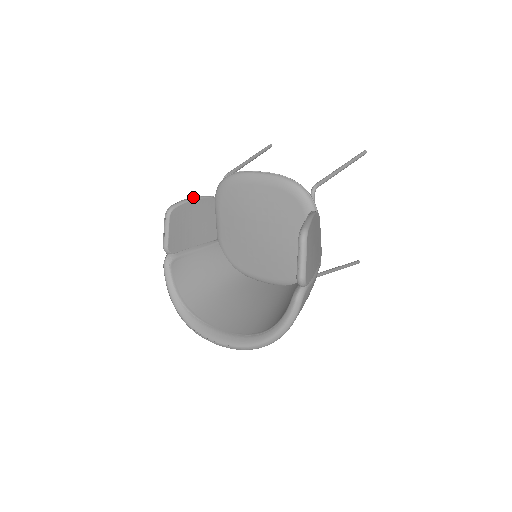
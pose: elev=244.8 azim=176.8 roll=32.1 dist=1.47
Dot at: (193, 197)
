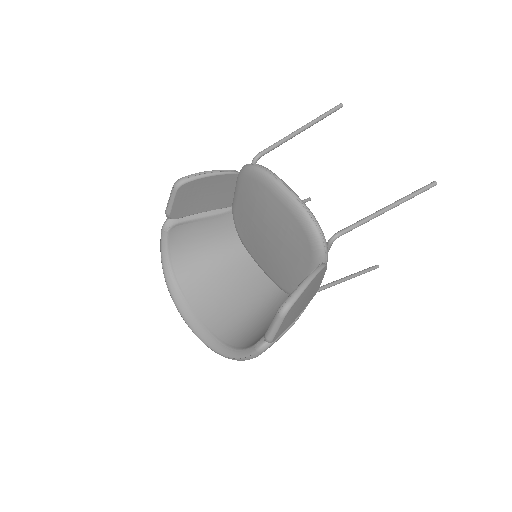
Dot at: (211, 172)
